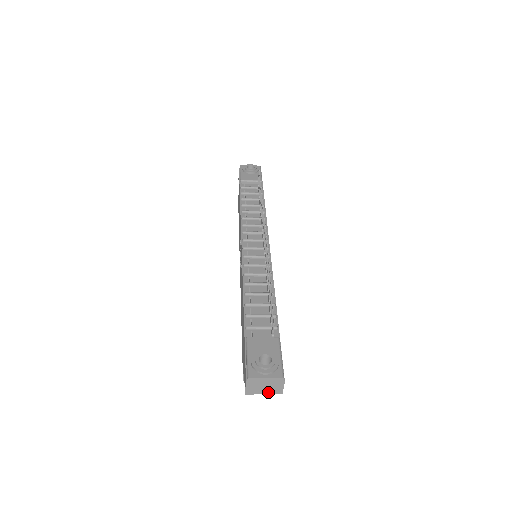
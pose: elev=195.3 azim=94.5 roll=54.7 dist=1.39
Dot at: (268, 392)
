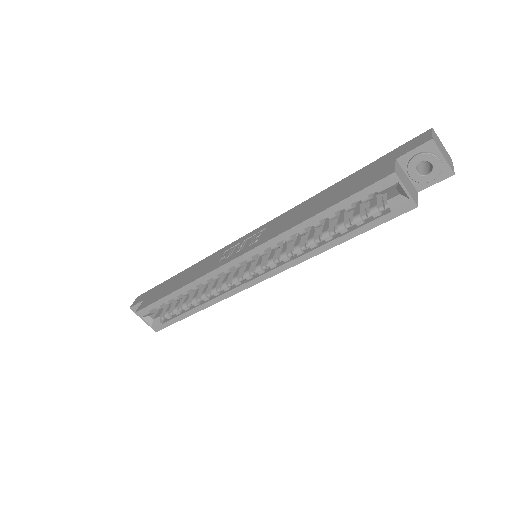
Dot at: (446, 159)
